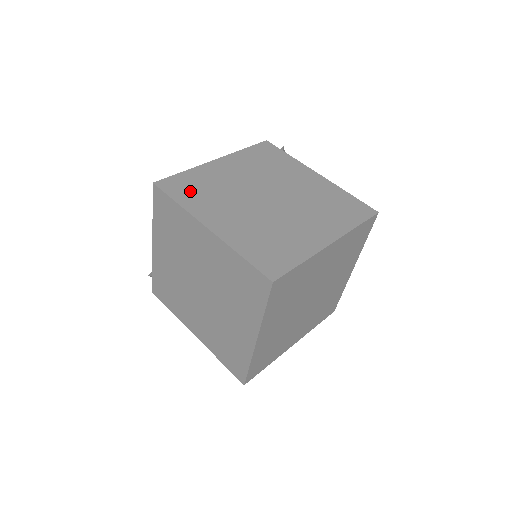
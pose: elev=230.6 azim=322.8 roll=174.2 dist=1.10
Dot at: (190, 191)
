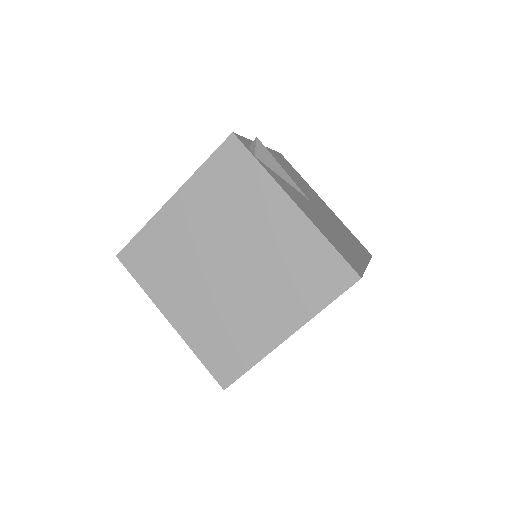
Dot at: (149, 265)
